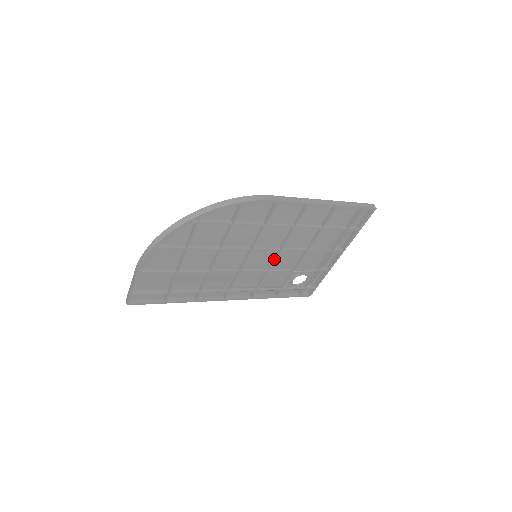
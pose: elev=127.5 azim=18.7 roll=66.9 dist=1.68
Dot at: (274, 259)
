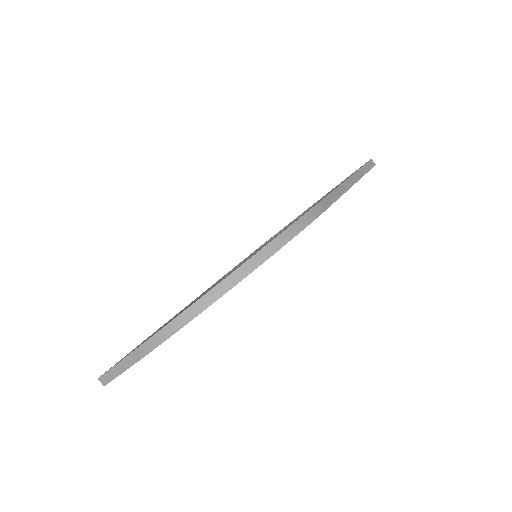
Dot at: occluded
